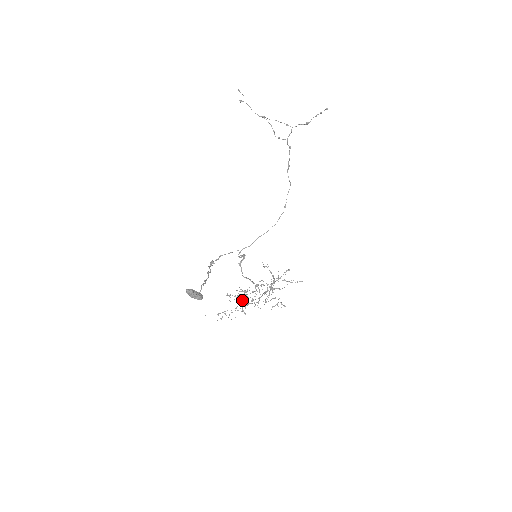
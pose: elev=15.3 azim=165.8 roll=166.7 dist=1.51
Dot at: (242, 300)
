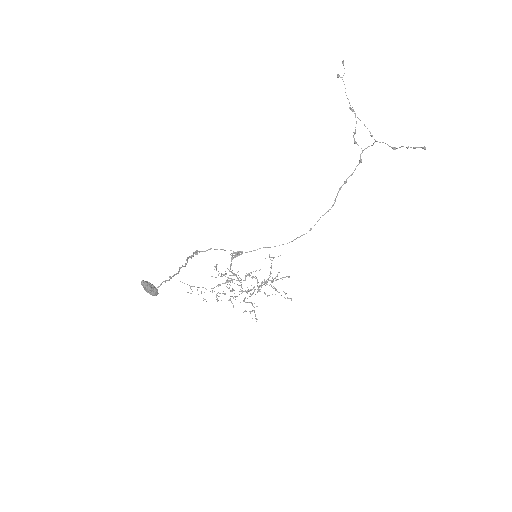
Dot at: (224, 283)
